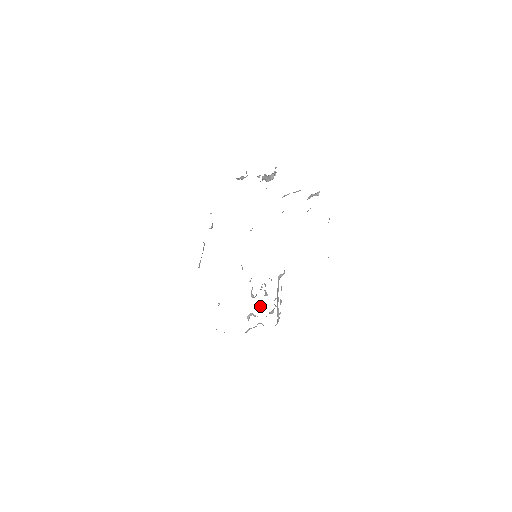
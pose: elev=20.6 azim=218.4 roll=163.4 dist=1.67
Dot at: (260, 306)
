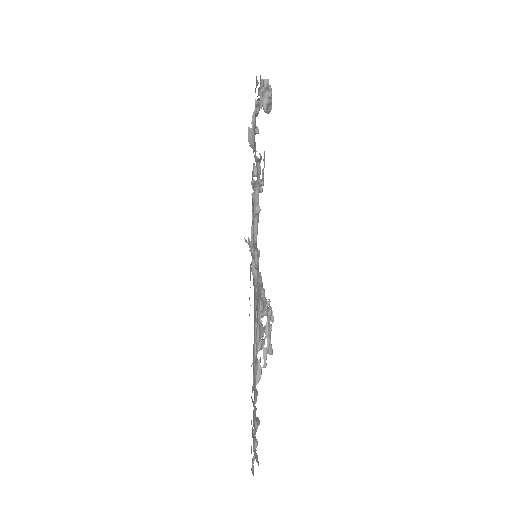
Dot at: (265, 334)
